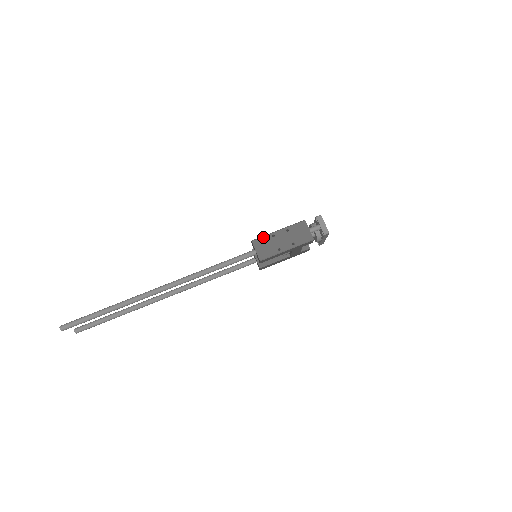
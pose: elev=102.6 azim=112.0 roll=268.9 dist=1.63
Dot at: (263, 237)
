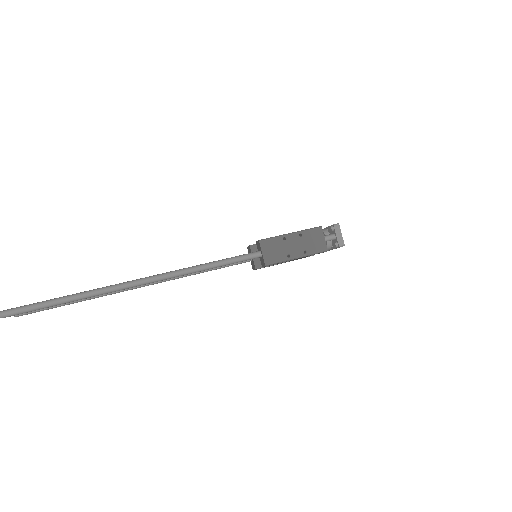
Dot at: (273, 238)
